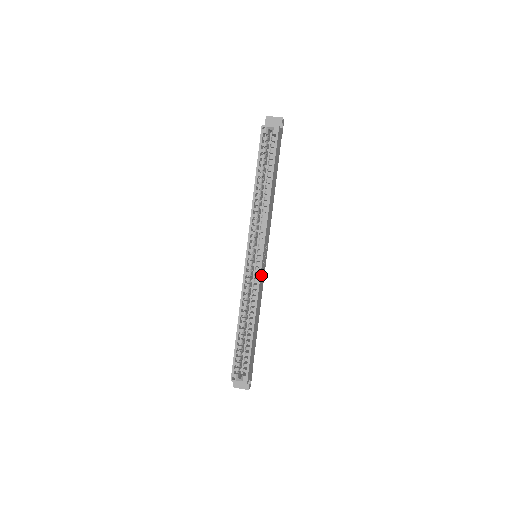
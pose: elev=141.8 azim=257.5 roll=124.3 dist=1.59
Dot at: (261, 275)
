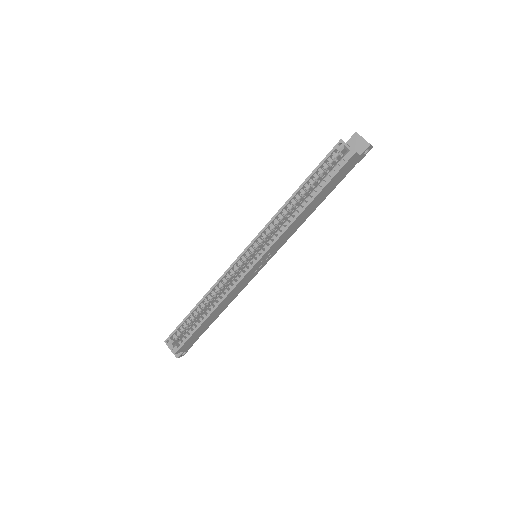
Dot at: (246, 276)
